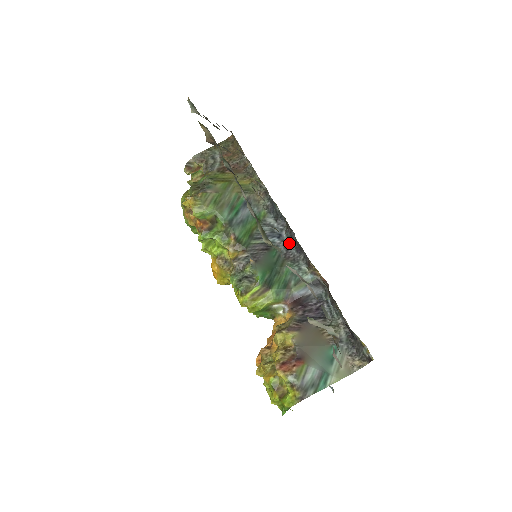
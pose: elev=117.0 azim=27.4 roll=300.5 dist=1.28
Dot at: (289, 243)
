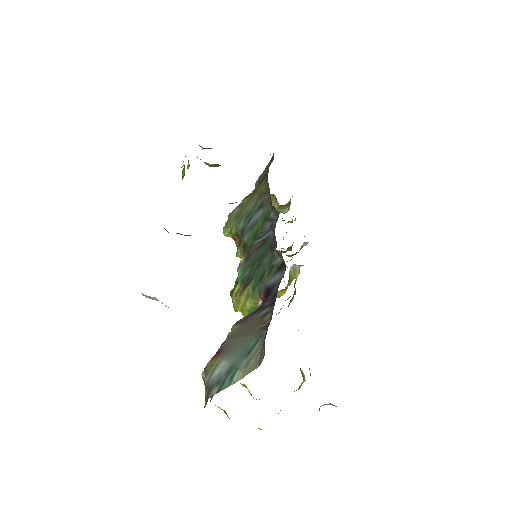
Dot at: (274, 231)
